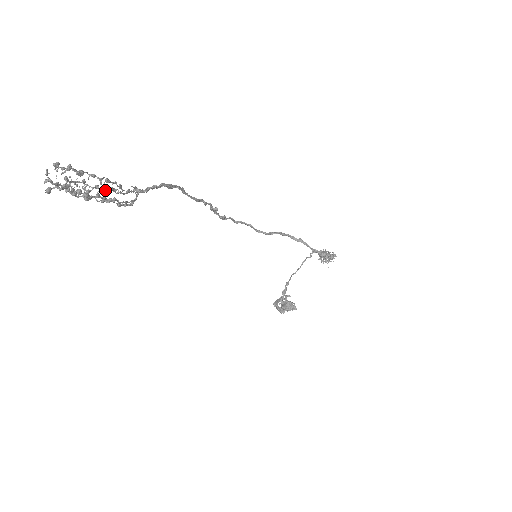
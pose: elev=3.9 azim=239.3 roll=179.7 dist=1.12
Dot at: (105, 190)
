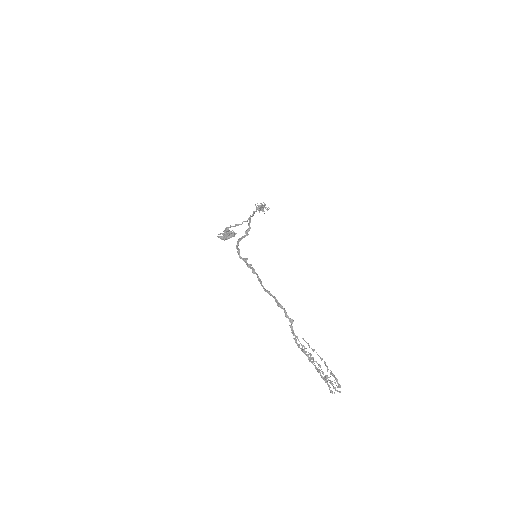
Dot at: (309, 357)
